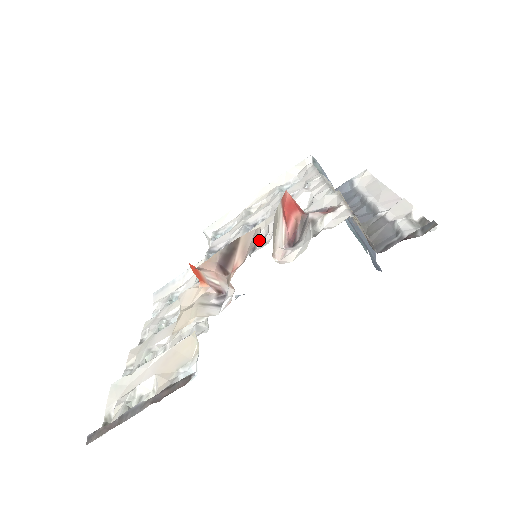
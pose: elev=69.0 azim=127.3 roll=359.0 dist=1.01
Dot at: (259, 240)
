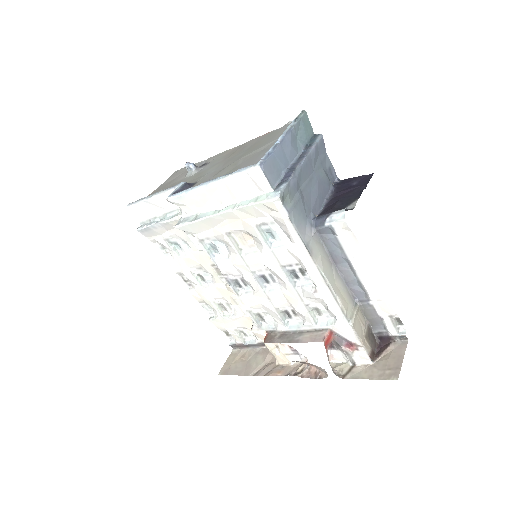
Dot at: (291, 313)
